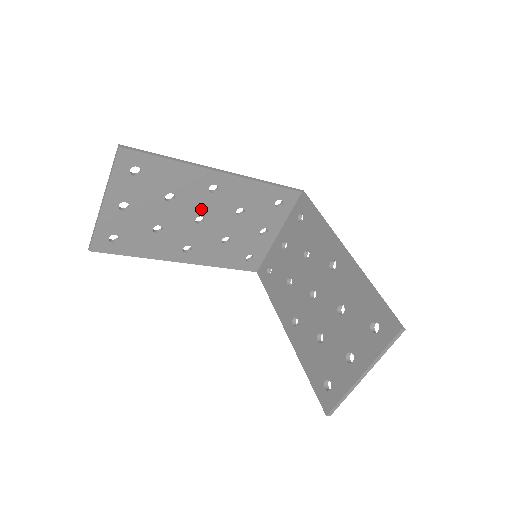
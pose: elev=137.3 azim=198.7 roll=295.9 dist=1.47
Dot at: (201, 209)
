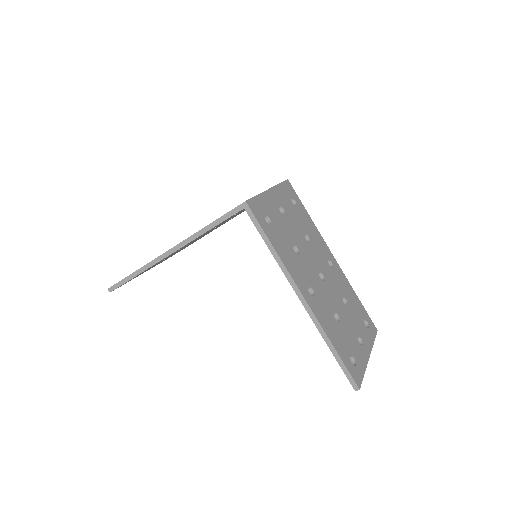
Dot at: occluded
